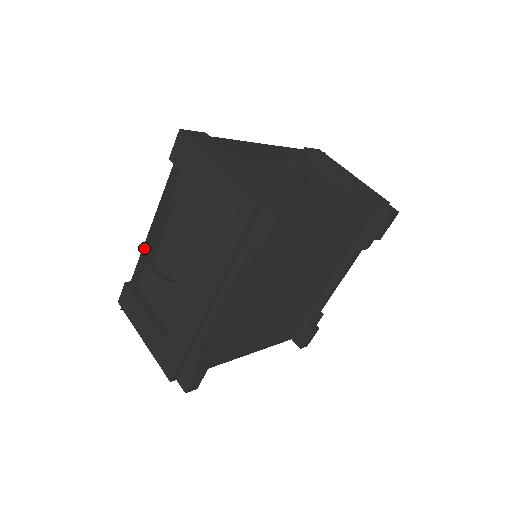
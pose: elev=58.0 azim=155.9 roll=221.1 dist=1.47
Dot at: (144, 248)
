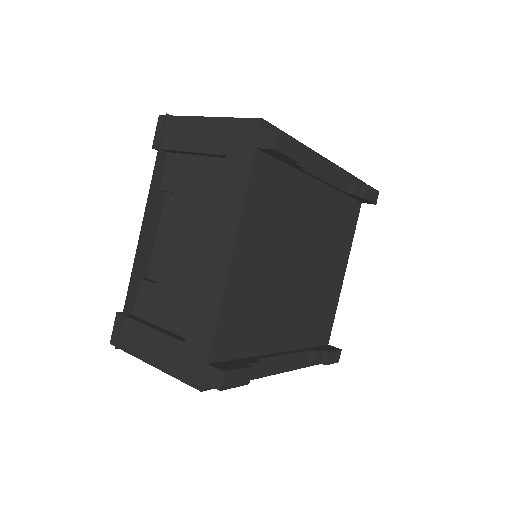
Dot at: occluded
